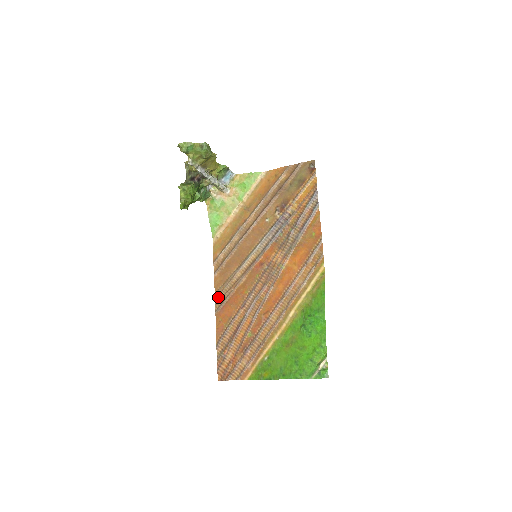
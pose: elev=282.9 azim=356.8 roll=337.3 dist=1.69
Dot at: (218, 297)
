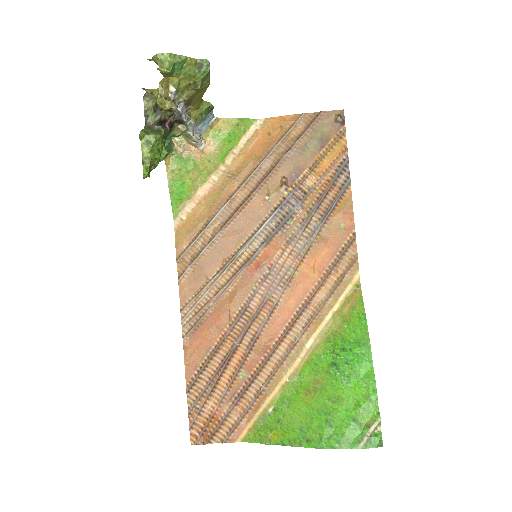
Dot at: (187, 316)
